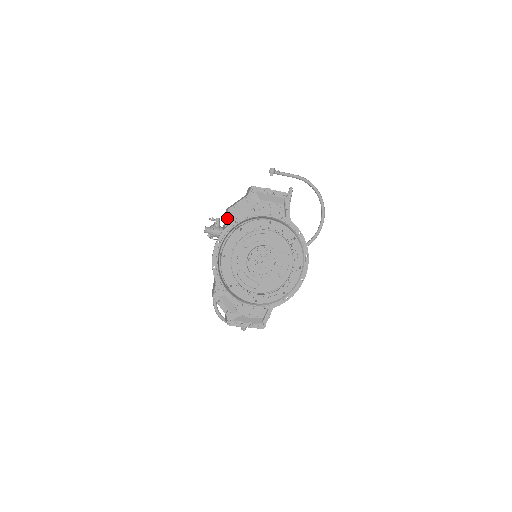
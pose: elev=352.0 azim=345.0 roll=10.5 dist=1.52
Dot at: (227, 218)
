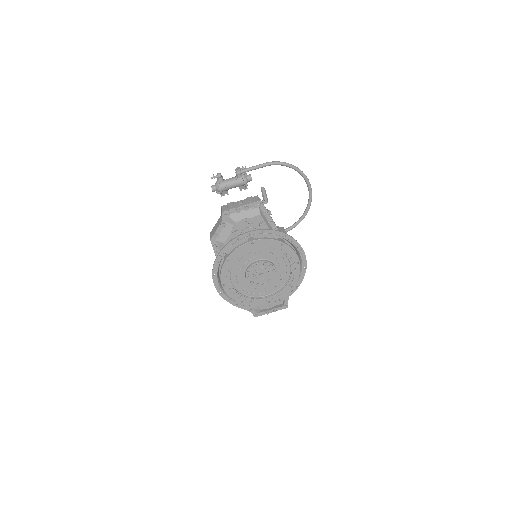
Dot at: (213, 247)
